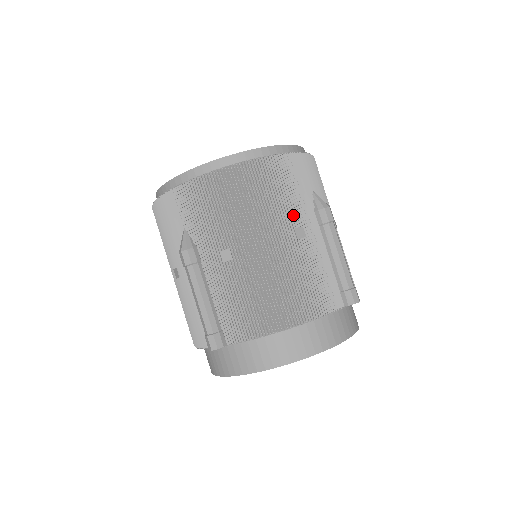
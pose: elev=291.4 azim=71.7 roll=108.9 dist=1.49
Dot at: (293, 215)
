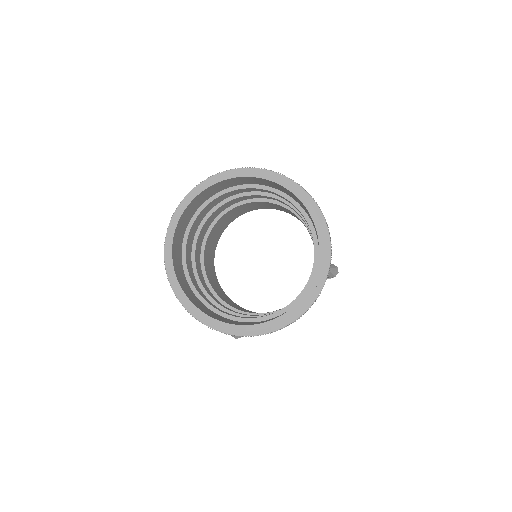
Dot at: occluded
